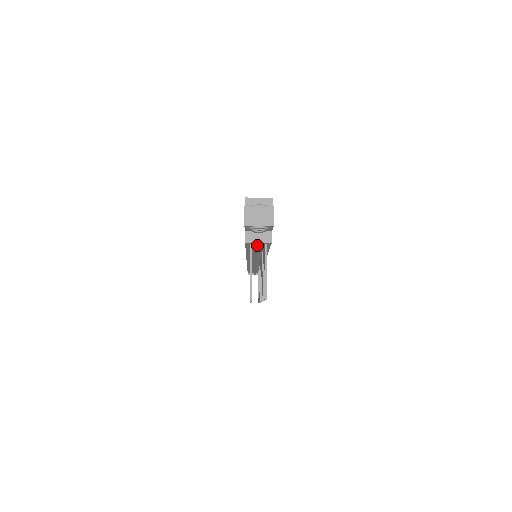
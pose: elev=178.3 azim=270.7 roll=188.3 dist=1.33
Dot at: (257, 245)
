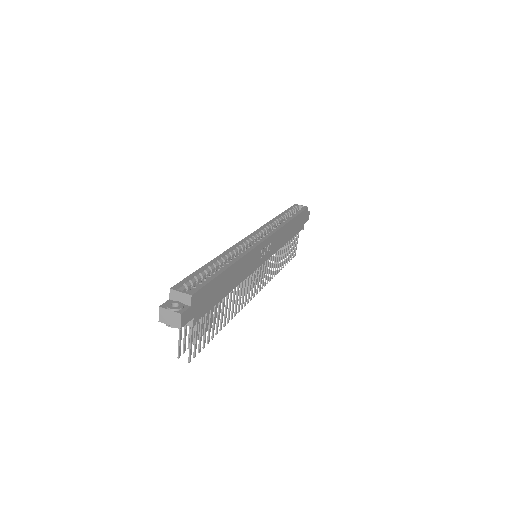
Dot at: occluded
